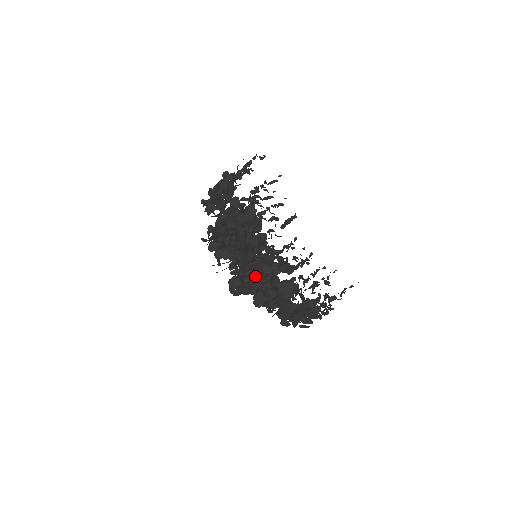
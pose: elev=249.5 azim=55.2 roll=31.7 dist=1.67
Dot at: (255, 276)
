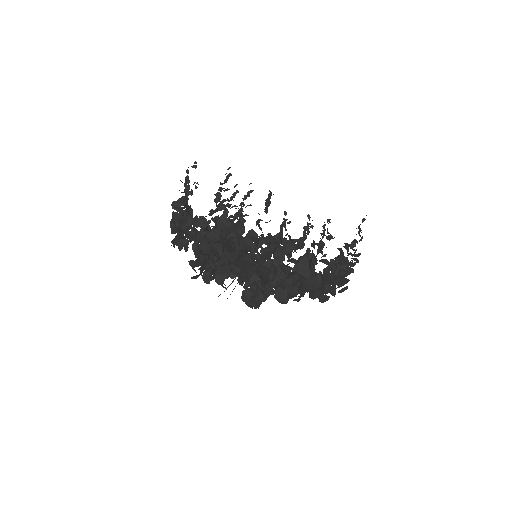
Dot at: (263, 277)
